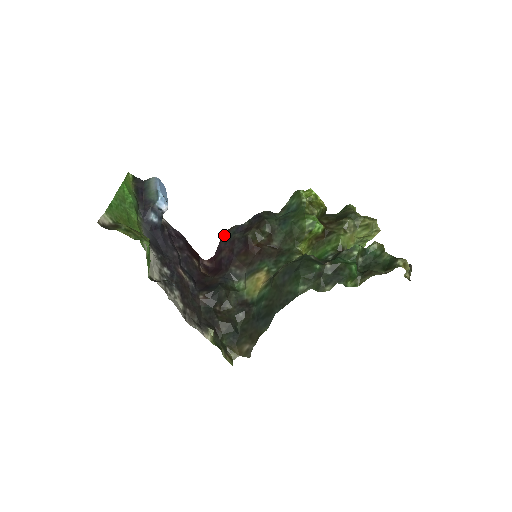
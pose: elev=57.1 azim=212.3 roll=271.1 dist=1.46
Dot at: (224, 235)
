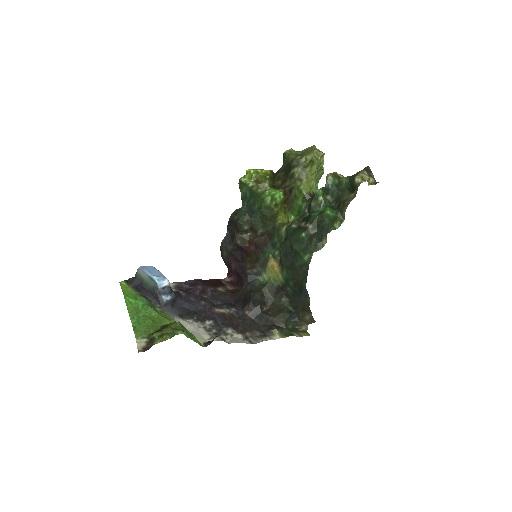
Dot at: (221, 253)
